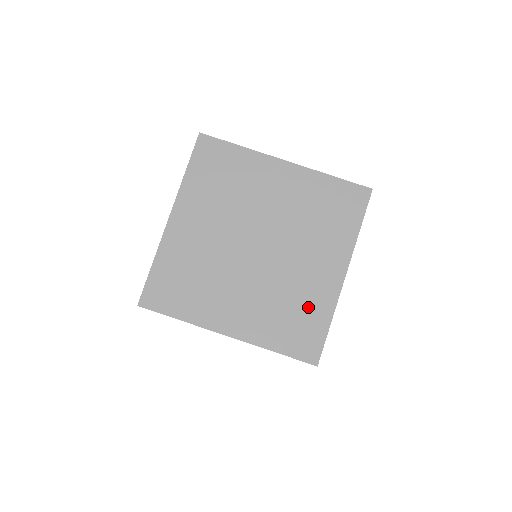
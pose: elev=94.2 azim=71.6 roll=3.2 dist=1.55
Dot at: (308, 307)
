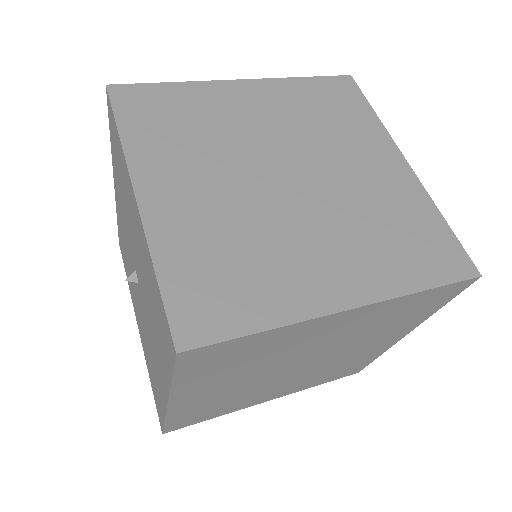
Dot at: occluded
